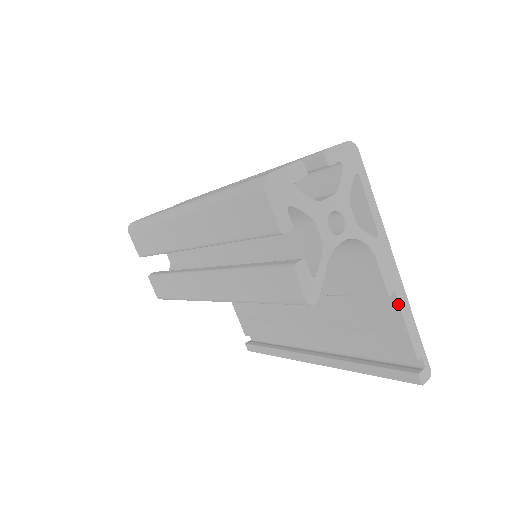
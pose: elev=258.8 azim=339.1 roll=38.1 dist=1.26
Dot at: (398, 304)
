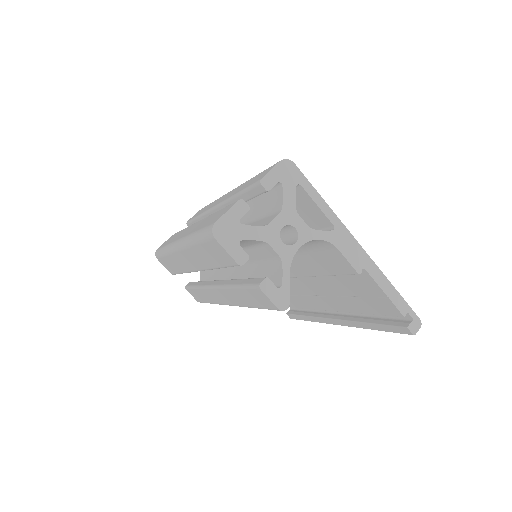
Dot at: (371, 277)
